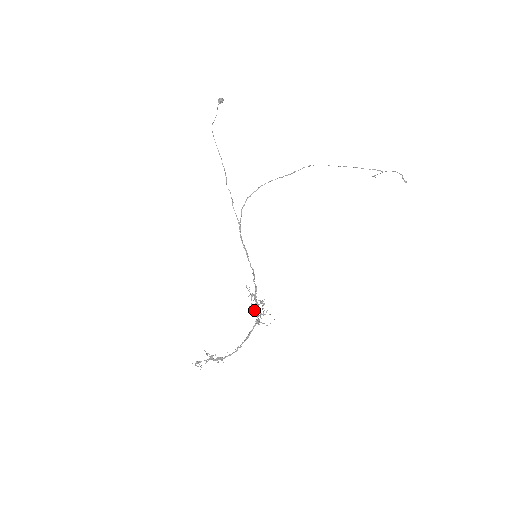
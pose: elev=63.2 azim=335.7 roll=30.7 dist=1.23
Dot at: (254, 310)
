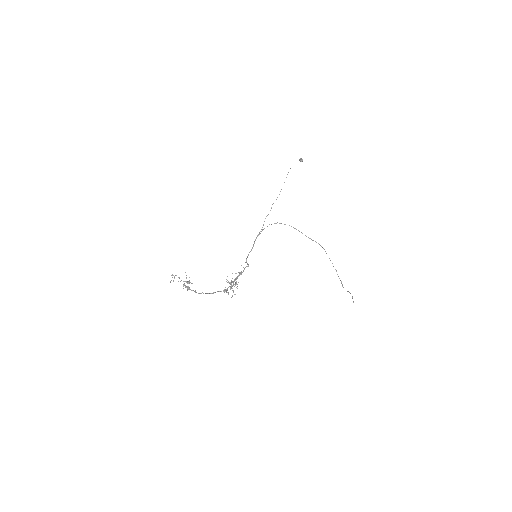
Dot at: (228, 282)
